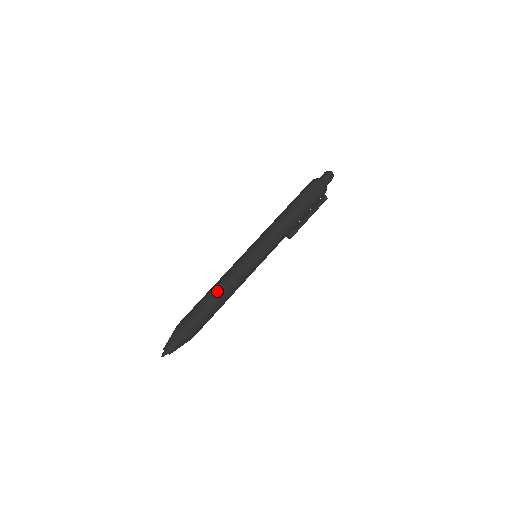
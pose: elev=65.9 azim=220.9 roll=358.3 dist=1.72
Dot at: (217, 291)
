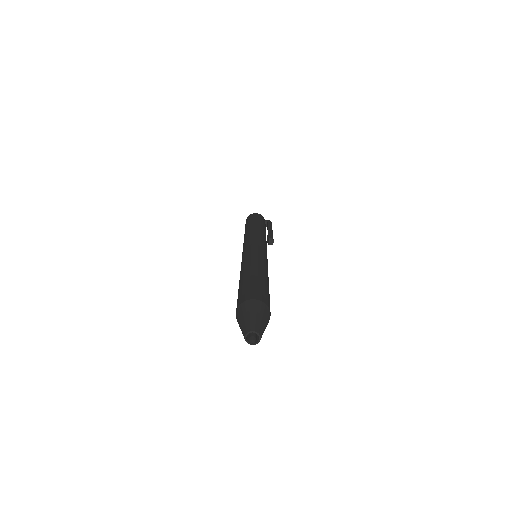
Dot at: (244, 271)
